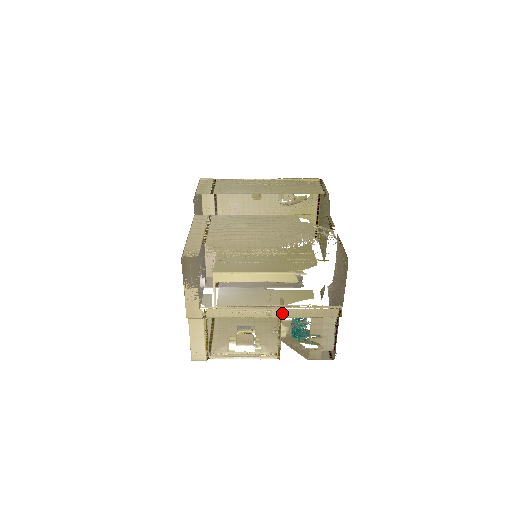
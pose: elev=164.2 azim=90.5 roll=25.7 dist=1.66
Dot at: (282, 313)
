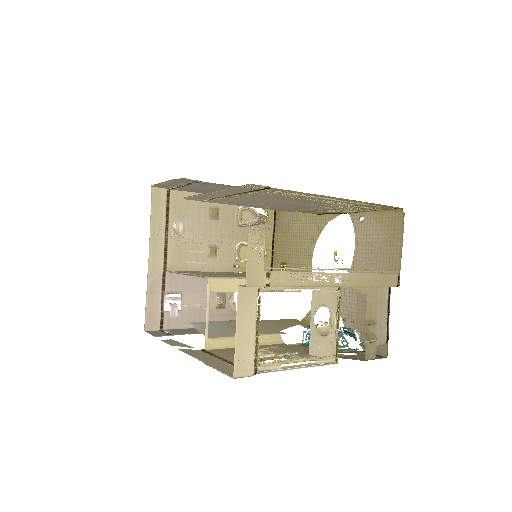
Dot at: (350, 280)
